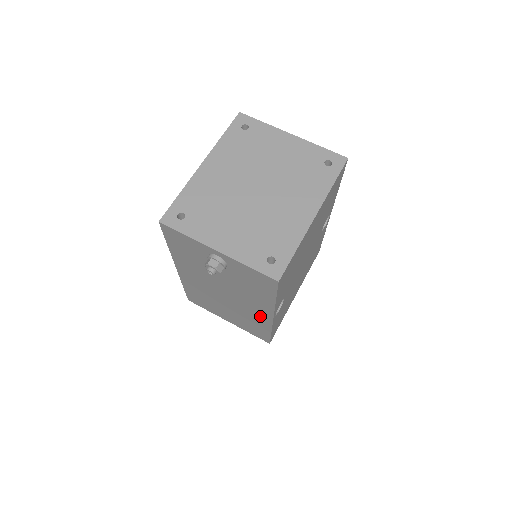
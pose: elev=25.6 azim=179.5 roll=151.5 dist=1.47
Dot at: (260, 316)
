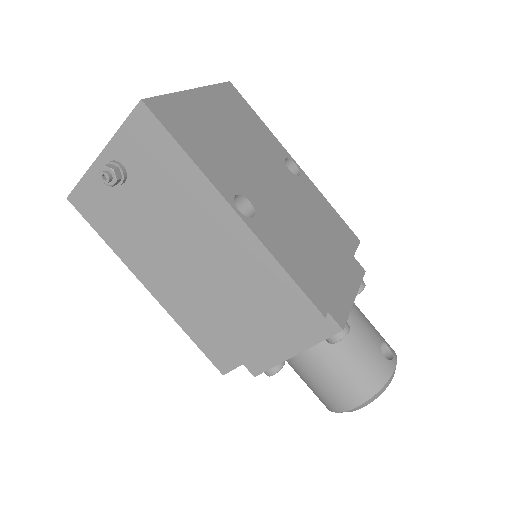
Dot at: (234, 237)
